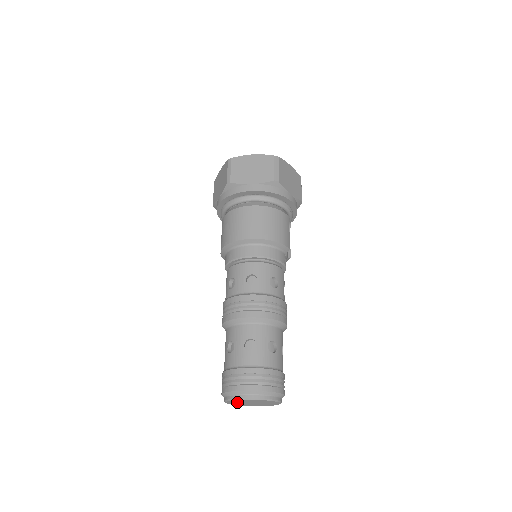
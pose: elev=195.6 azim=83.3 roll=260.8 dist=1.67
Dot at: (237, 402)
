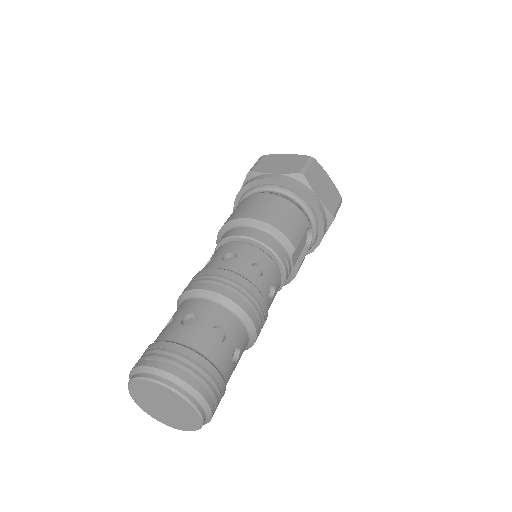
Dot at: (143, 396)
